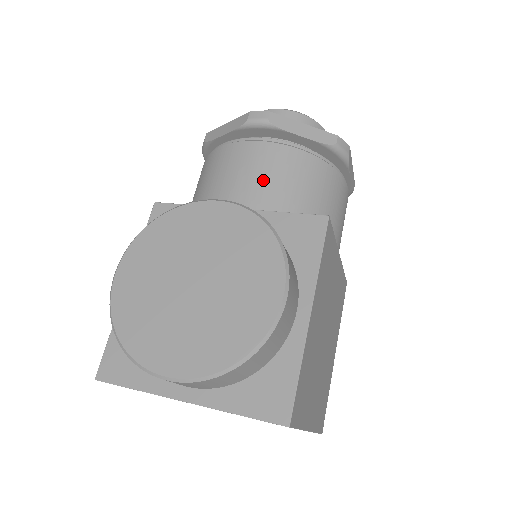
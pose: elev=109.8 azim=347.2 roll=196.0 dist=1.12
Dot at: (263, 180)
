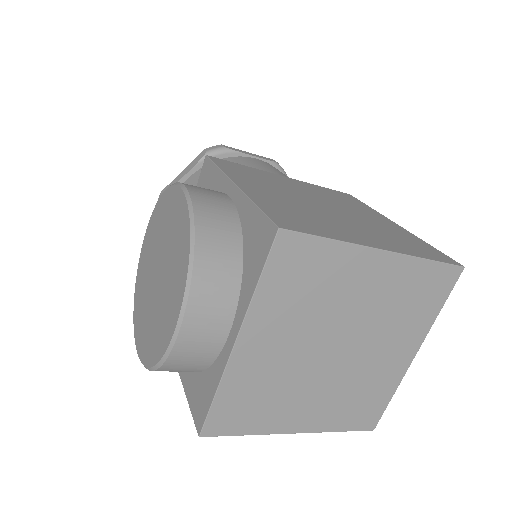
Dot at: occluded
